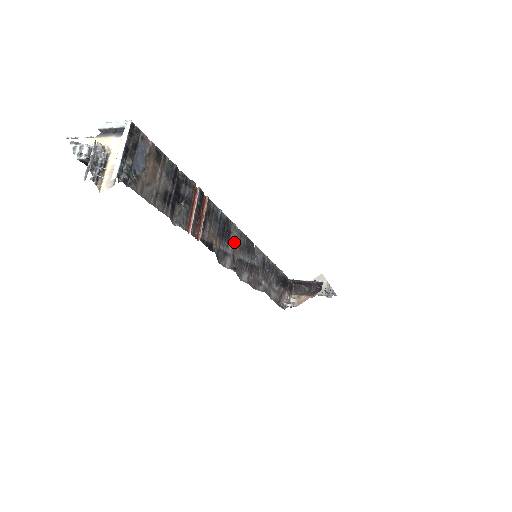
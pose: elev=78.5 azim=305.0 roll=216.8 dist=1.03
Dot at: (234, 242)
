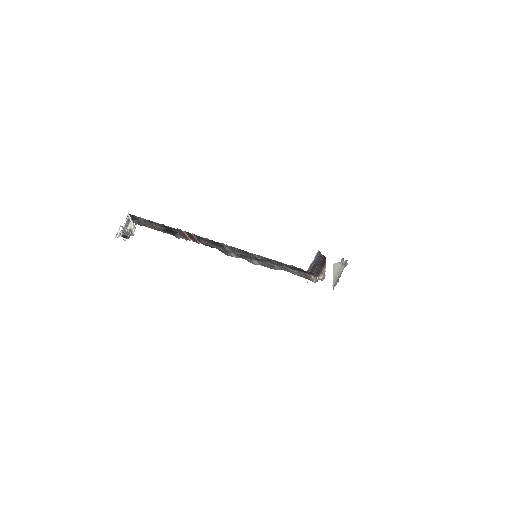
Dot at: (230, 249)
